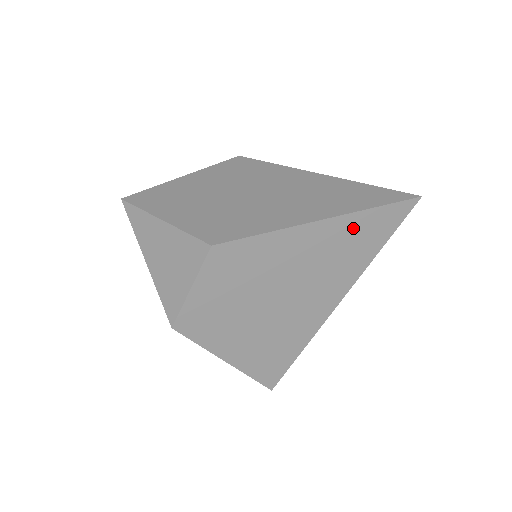
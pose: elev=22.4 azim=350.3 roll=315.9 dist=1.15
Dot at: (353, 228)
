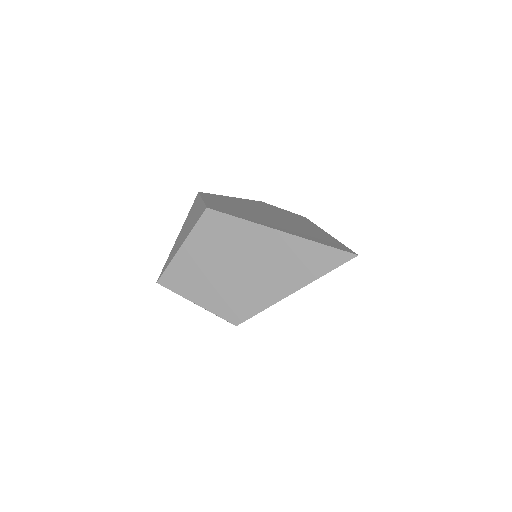
Dot at: occluded
